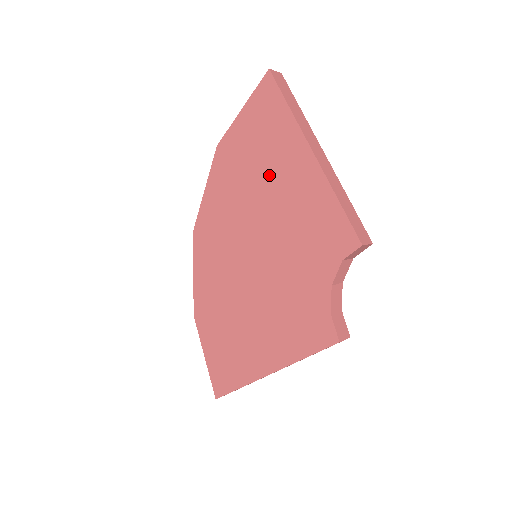
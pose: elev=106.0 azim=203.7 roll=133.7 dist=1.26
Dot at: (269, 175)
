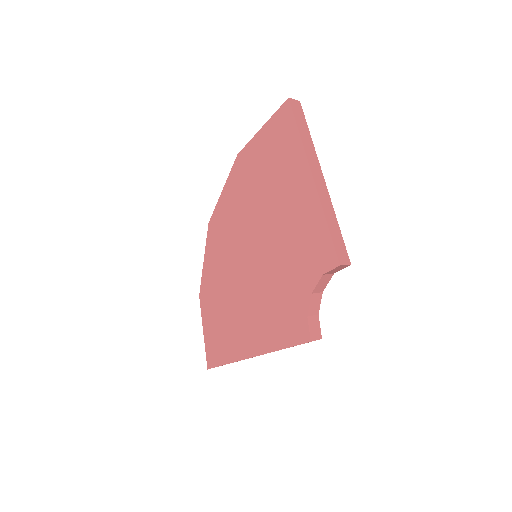
Dot at: (276, 190)
